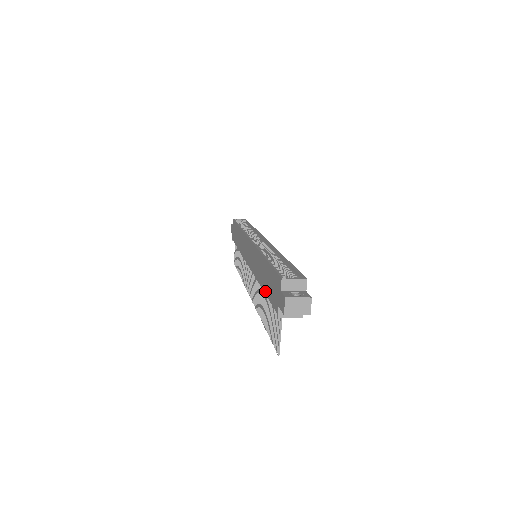
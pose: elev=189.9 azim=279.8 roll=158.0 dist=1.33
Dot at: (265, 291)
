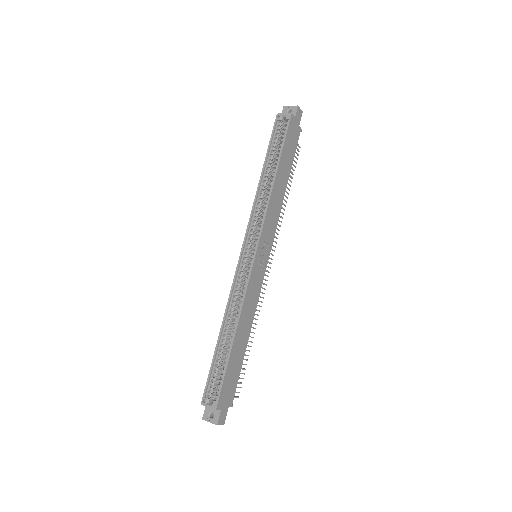
Dot at: occluded
